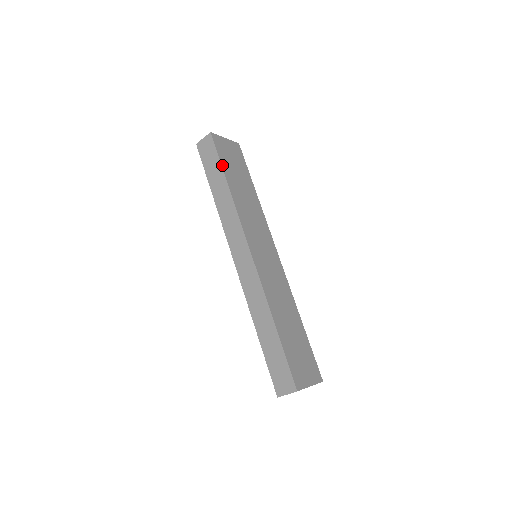
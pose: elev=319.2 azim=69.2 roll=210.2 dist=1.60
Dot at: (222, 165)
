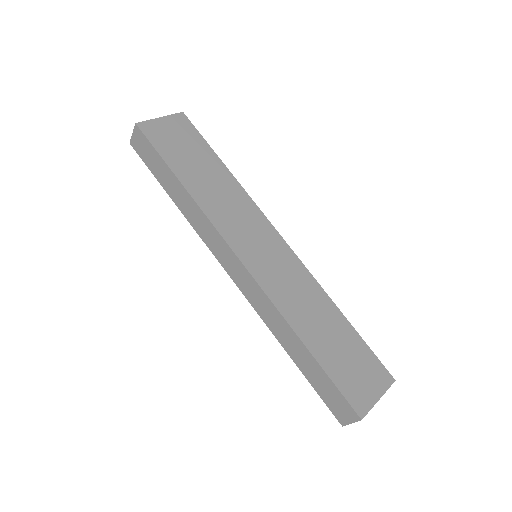
Dot at: (166, 161)
